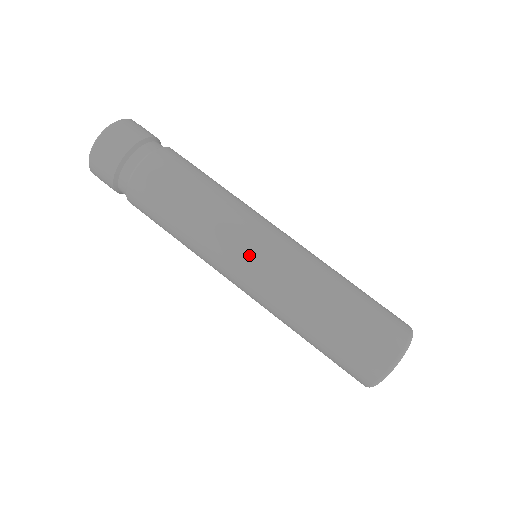
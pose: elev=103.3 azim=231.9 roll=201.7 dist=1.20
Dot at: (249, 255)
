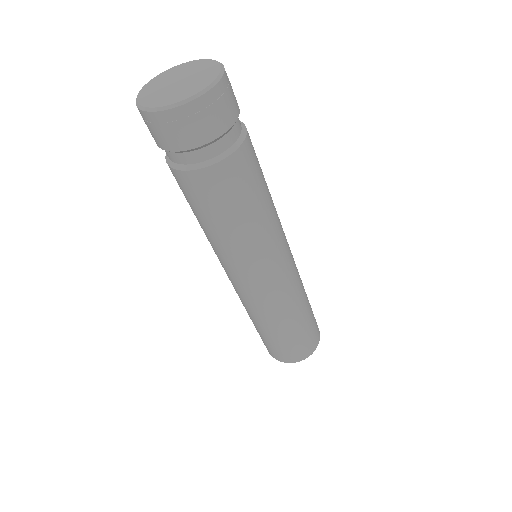
Dot at: (269, 277)
